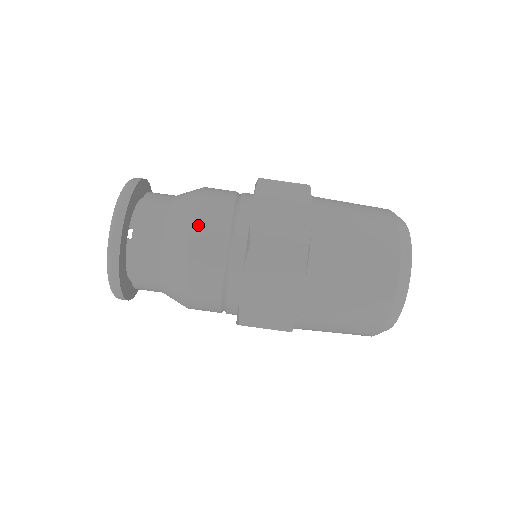
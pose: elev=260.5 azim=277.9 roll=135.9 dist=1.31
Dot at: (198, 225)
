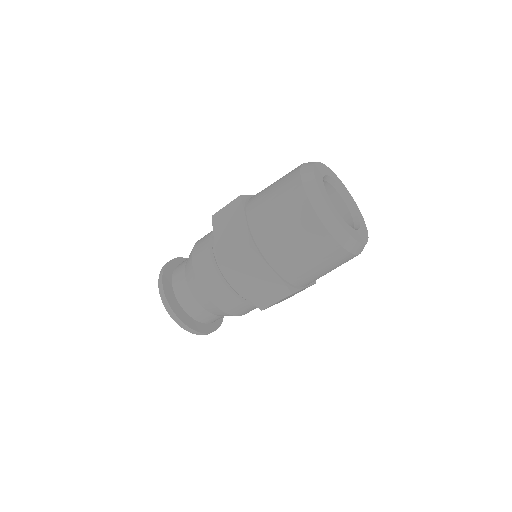
Dot at: (197, 272)
